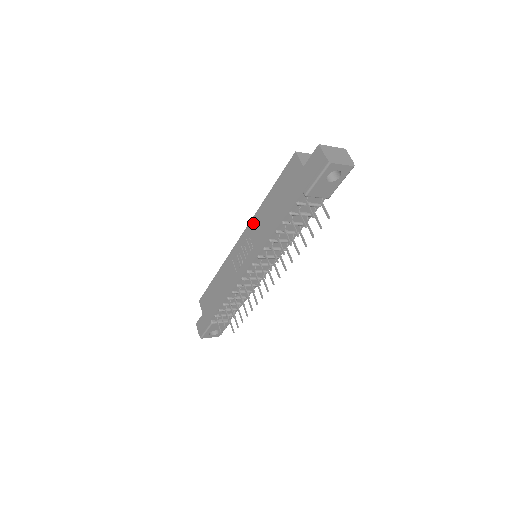
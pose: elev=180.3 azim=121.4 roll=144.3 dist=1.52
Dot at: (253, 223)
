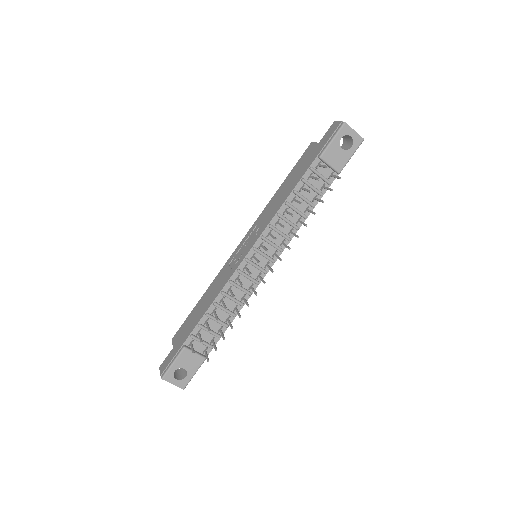
Dot at: (260, 217)
